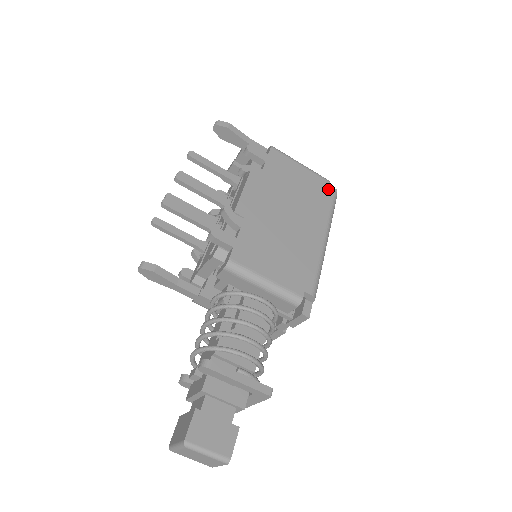
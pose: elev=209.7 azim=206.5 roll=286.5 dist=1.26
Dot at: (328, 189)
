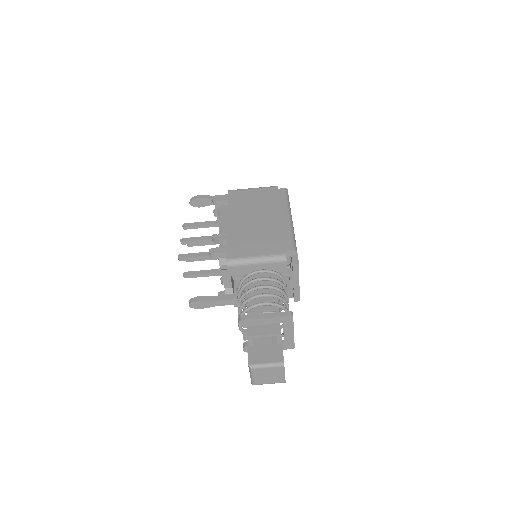
Dot at: (278, 190)
